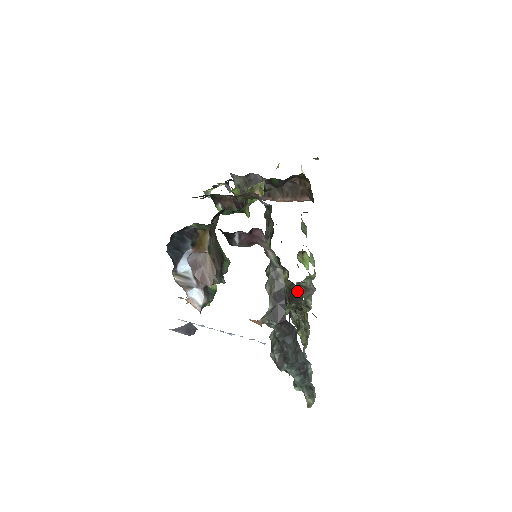
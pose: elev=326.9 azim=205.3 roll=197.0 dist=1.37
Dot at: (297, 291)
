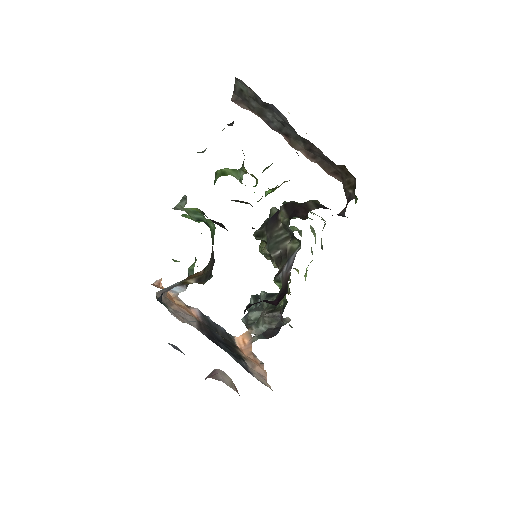
Dot at: occluded
